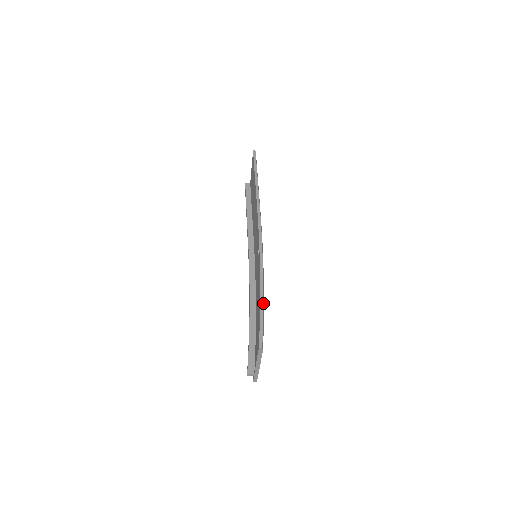
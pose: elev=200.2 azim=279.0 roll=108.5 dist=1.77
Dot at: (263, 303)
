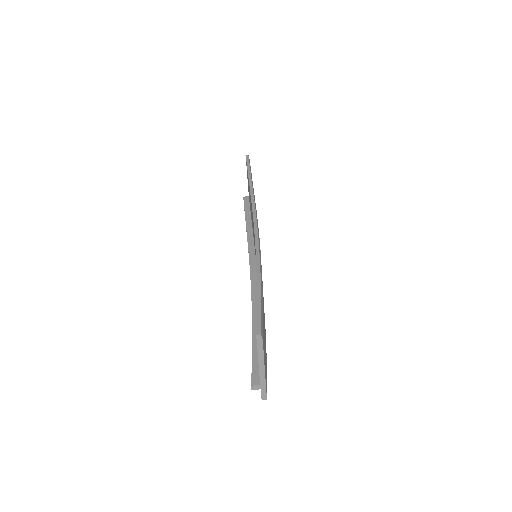
Dot at: (261, 287)
